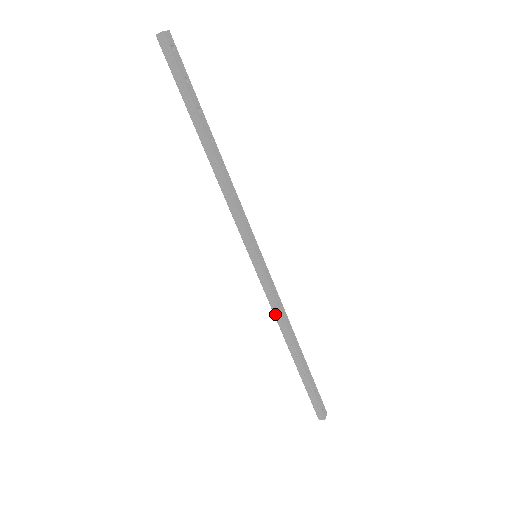
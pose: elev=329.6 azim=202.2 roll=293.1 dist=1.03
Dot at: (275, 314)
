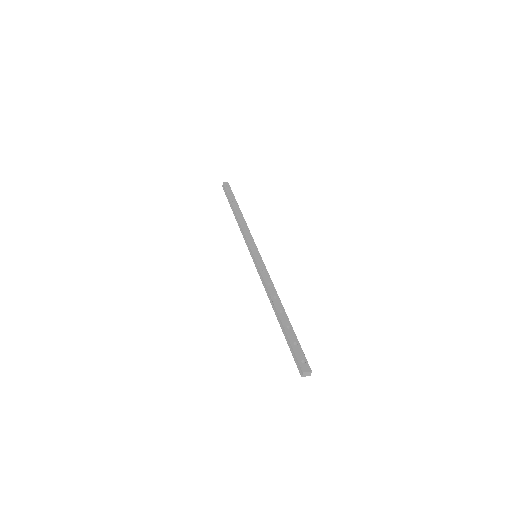
Dot at: (264, 287)
